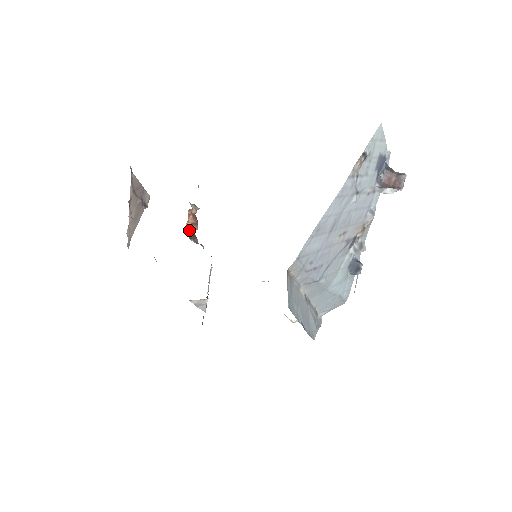
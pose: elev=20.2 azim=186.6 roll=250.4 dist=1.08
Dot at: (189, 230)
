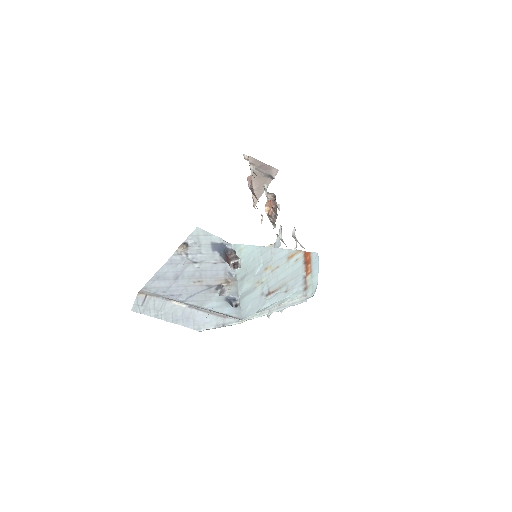
Dot at: (272, 210)
